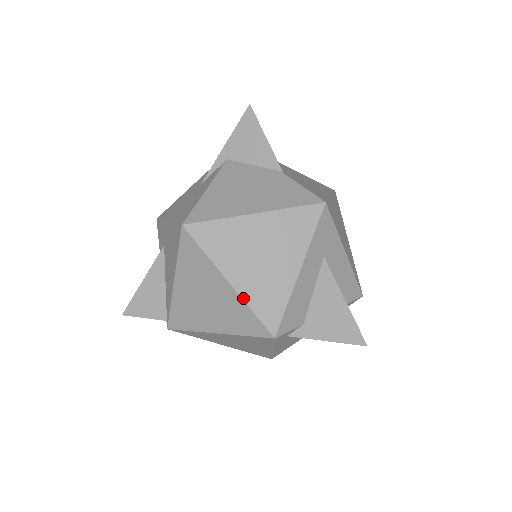
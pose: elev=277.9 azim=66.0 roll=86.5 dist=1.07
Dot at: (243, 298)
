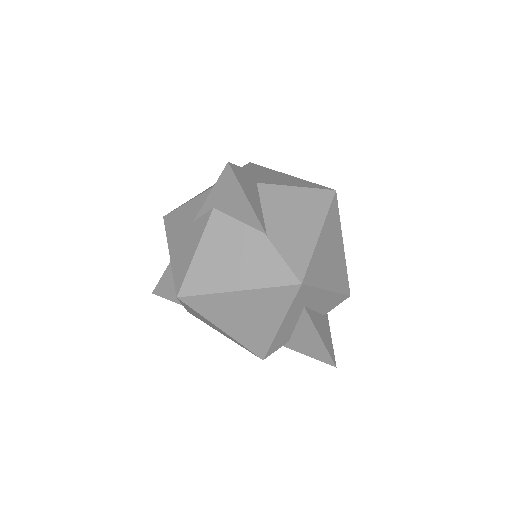
Dot at: (235, 339)
